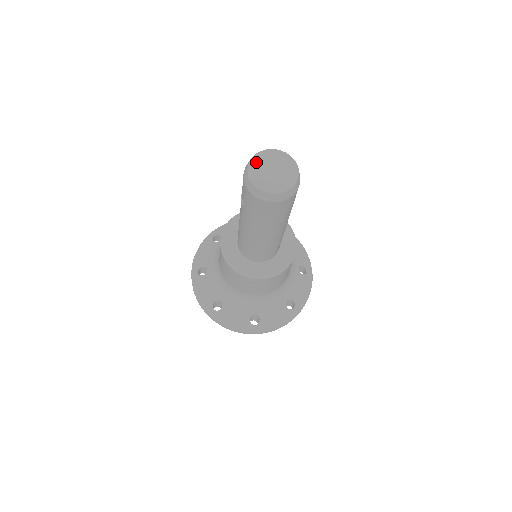
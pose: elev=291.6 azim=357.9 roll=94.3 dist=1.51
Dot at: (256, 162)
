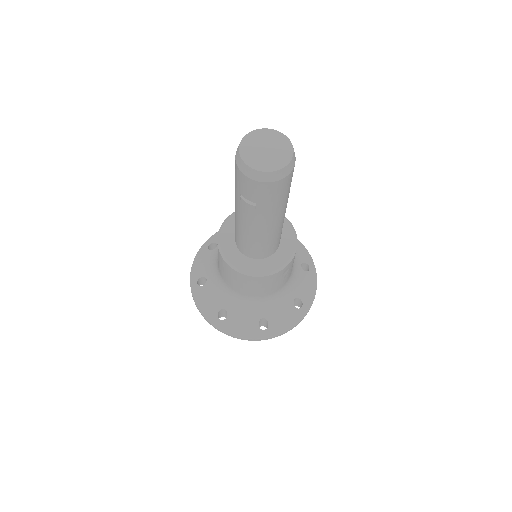
Dot at: (247, 156)
